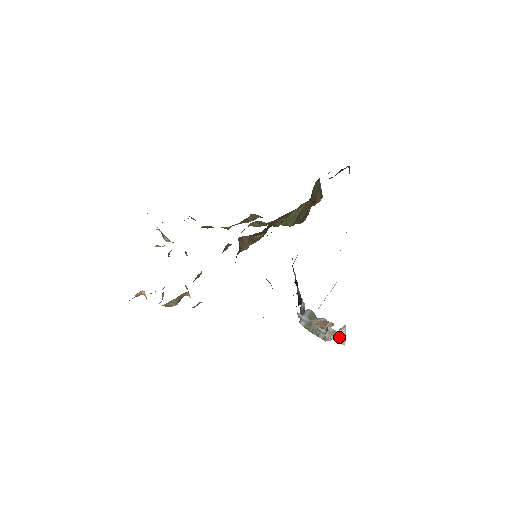
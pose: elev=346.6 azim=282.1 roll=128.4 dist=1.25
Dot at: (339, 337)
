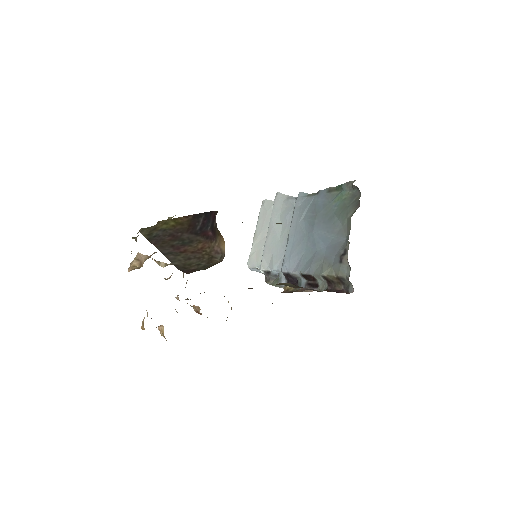
Dot at: occluded
